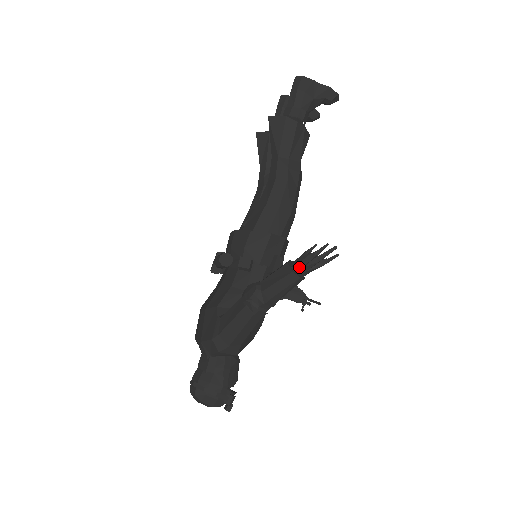
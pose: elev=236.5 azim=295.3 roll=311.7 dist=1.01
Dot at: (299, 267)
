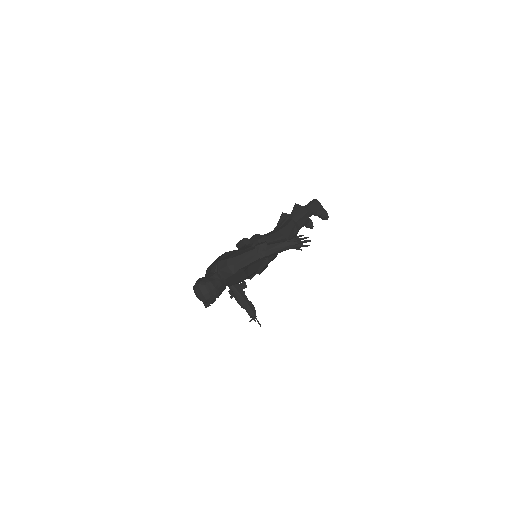
Dot at: (291, 241)
